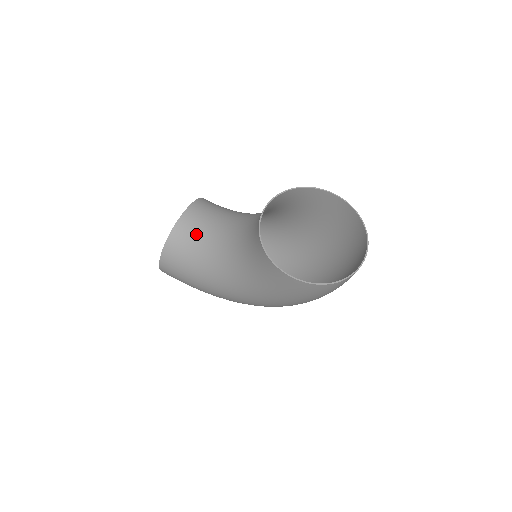
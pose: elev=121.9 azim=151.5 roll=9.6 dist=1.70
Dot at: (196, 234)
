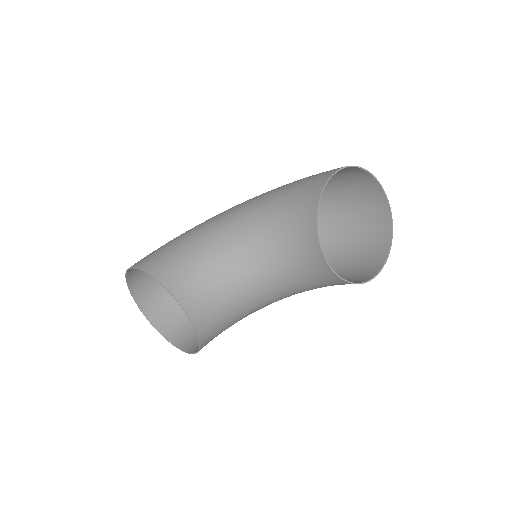
Dot at: (221, 313)
